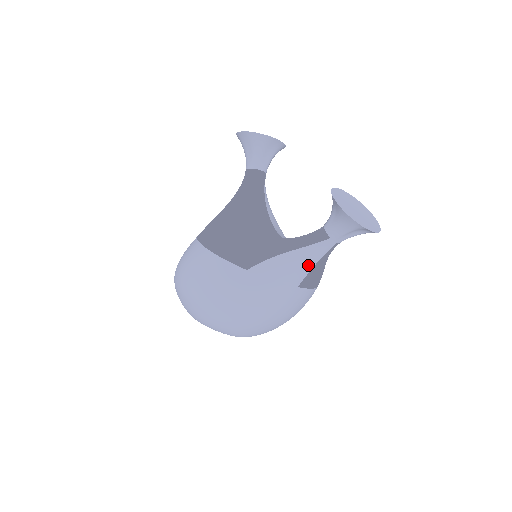
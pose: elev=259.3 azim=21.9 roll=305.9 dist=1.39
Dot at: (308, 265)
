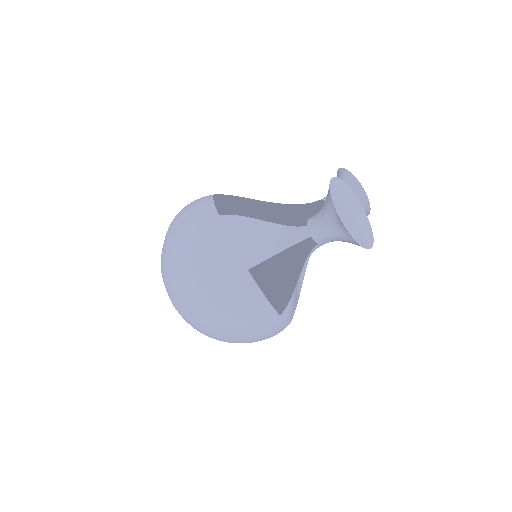
Dot at: (271, 247)
